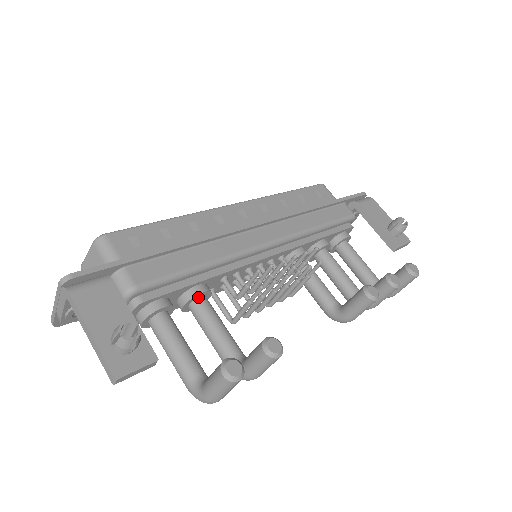
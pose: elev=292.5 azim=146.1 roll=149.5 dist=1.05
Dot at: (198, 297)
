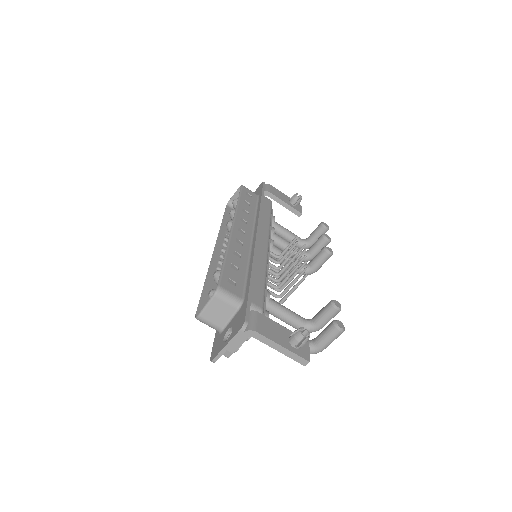
Dot at: (267, 299)
